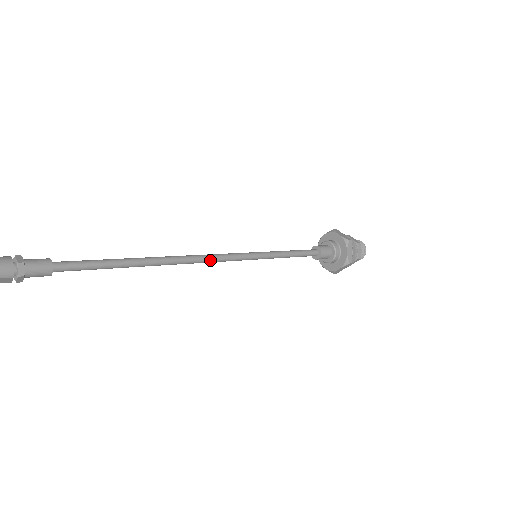
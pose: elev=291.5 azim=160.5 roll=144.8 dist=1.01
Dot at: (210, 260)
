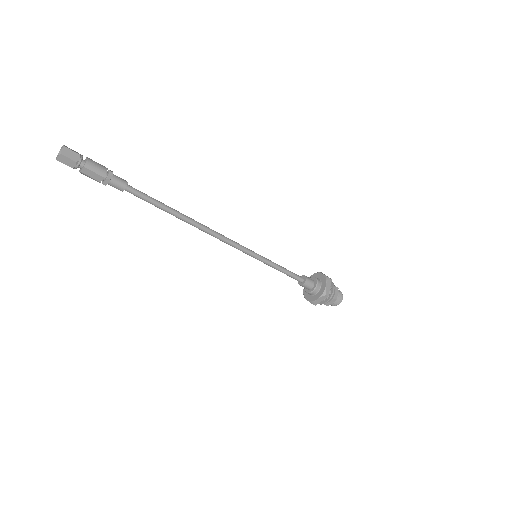
Dot at: (223, 239)
